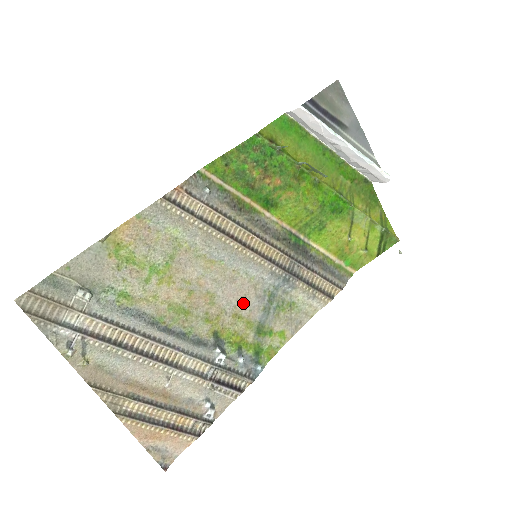
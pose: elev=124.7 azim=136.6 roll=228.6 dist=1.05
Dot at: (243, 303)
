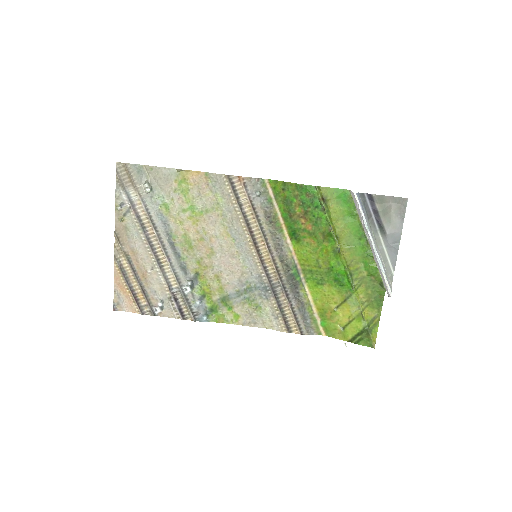
Dot at: (228, 275)
